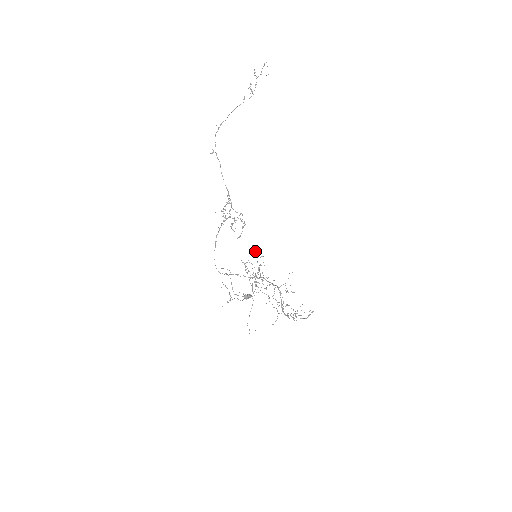
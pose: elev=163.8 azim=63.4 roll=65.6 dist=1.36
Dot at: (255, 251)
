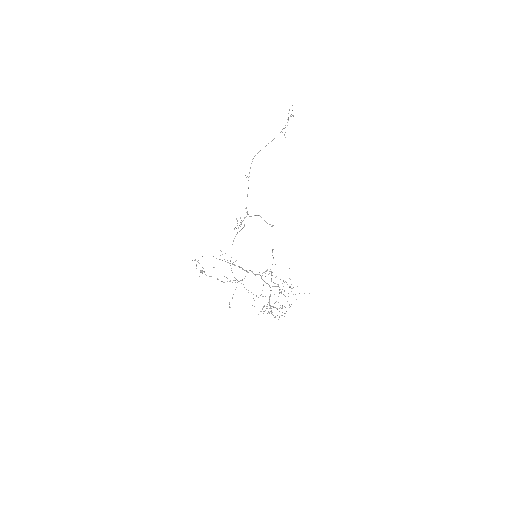
Dot at: occluded
